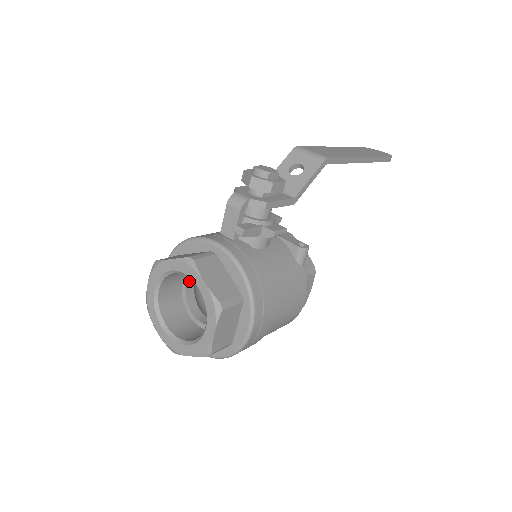
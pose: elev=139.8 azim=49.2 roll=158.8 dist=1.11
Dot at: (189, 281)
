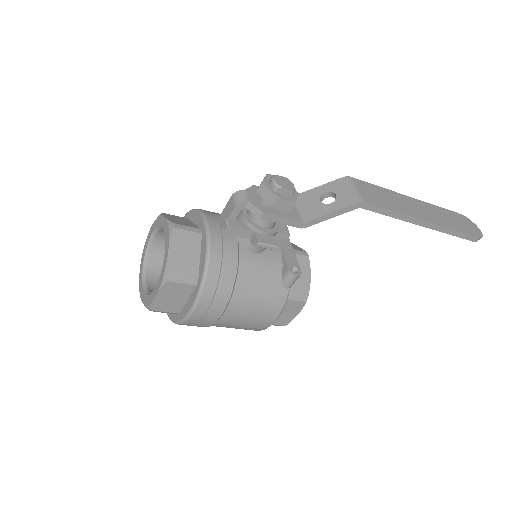
Dot at: occluded
